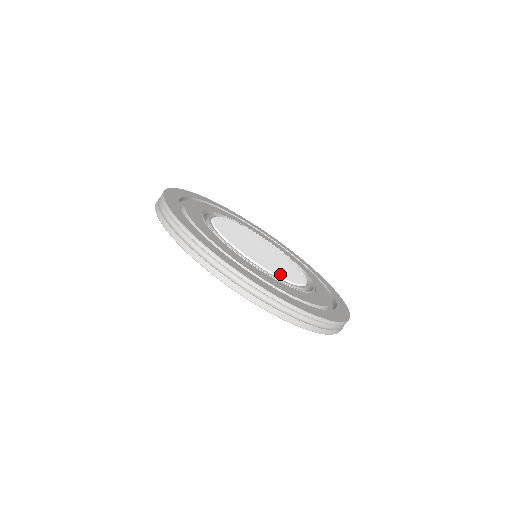
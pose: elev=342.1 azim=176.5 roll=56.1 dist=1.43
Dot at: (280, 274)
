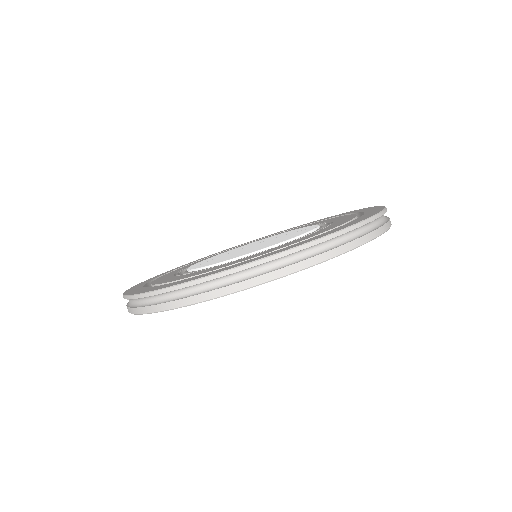
Dot at: occluded
